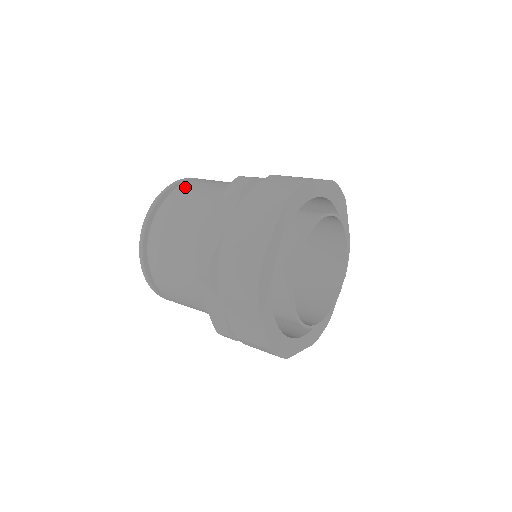
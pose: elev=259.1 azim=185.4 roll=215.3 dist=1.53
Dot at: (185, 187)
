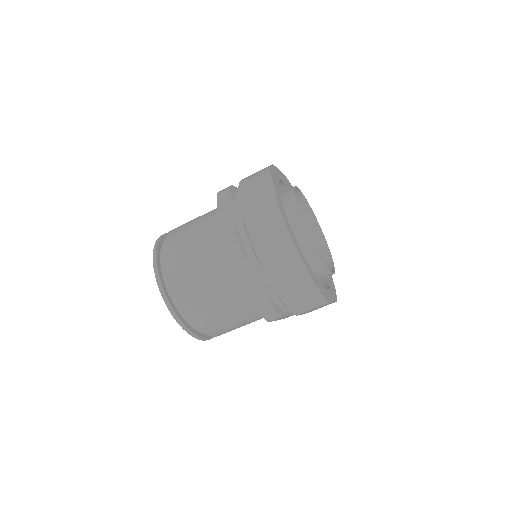
Dot at: (175, 229)
